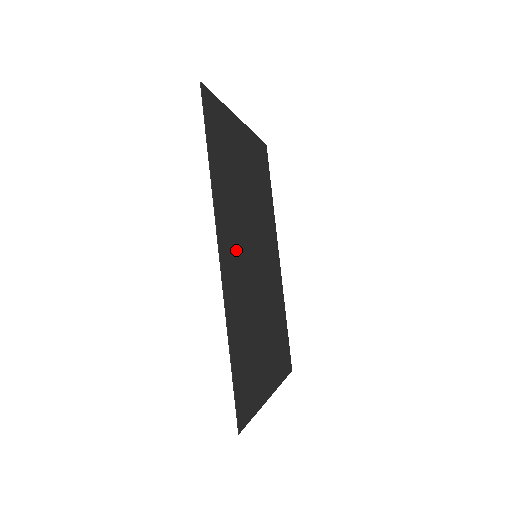
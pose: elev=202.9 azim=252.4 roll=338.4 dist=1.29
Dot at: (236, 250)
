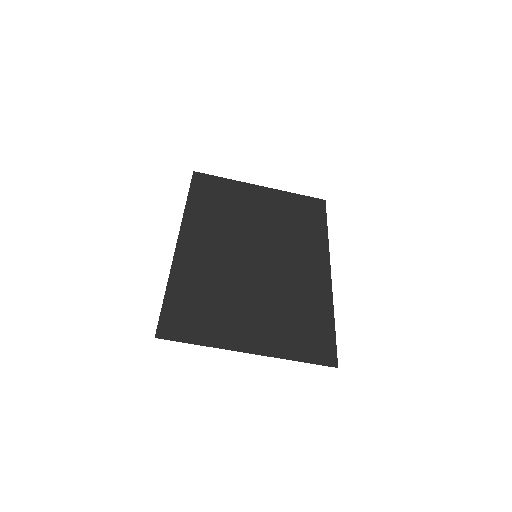
Dot at: (211, 244)
